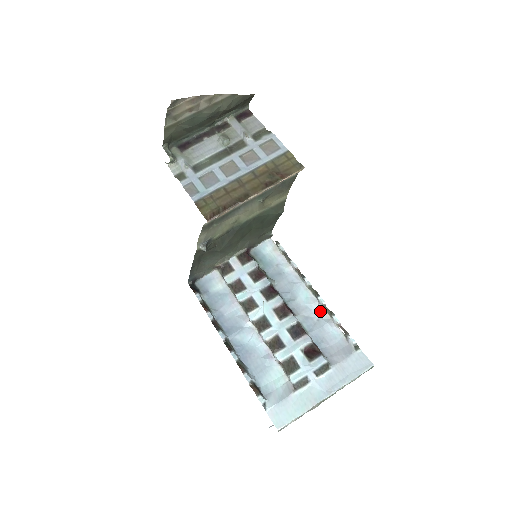
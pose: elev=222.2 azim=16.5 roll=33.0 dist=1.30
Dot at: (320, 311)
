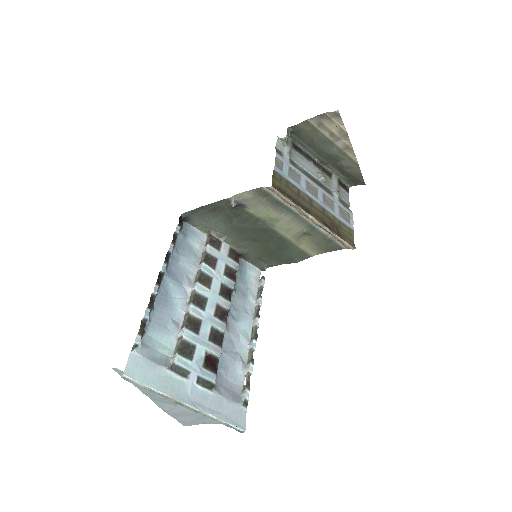
Dot at: (244, 350)
